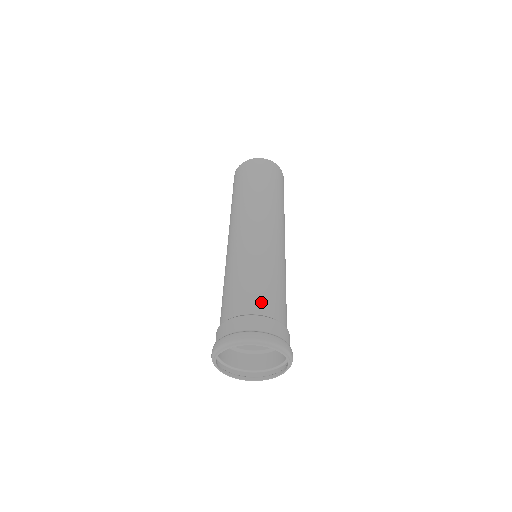
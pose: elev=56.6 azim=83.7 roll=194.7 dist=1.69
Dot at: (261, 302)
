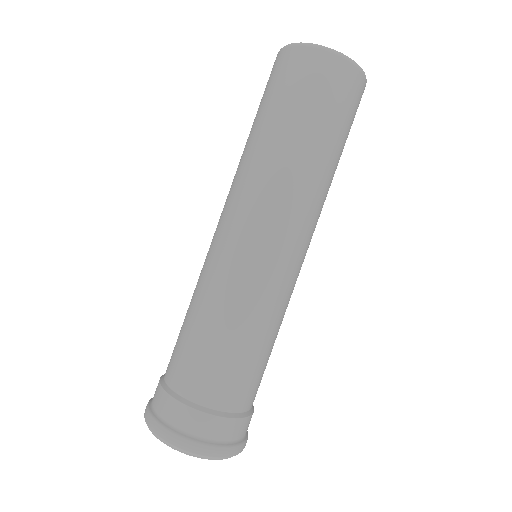
Dot at: (227, 390)
